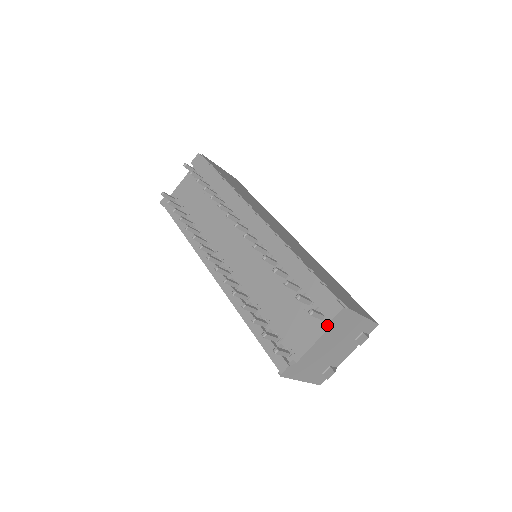
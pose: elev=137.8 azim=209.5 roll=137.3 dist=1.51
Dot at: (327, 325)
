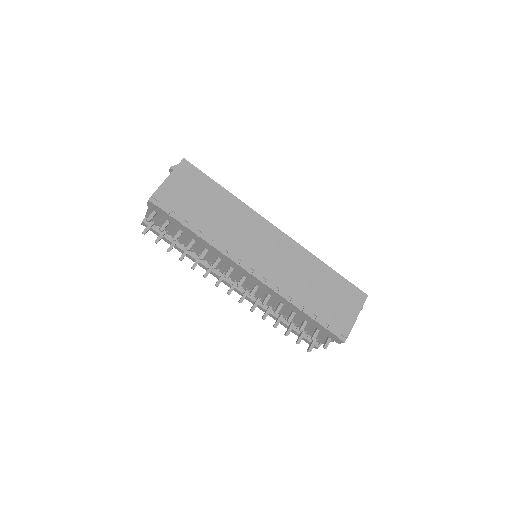
Dot at: occluded
